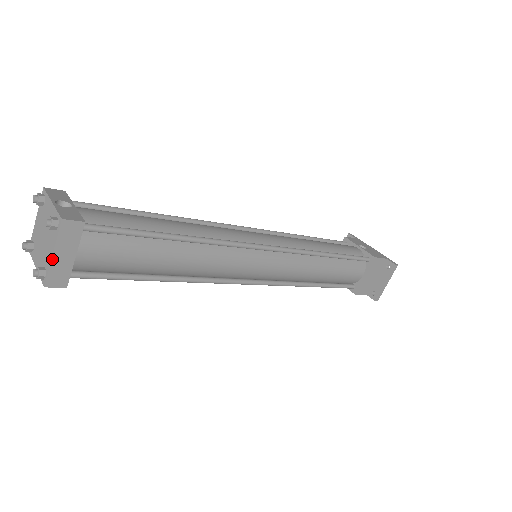
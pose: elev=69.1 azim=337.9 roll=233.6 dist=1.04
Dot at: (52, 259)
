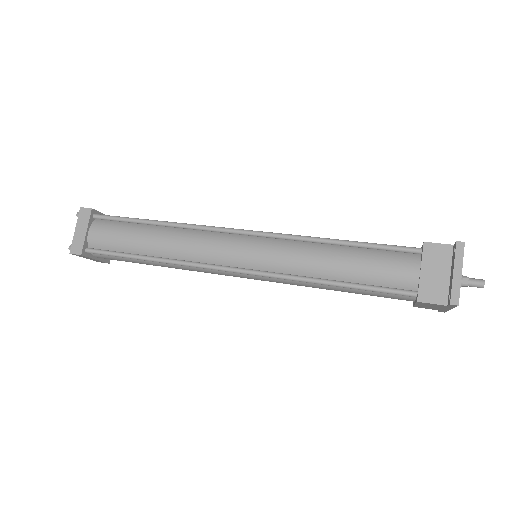
Dot at: (75, 234)
